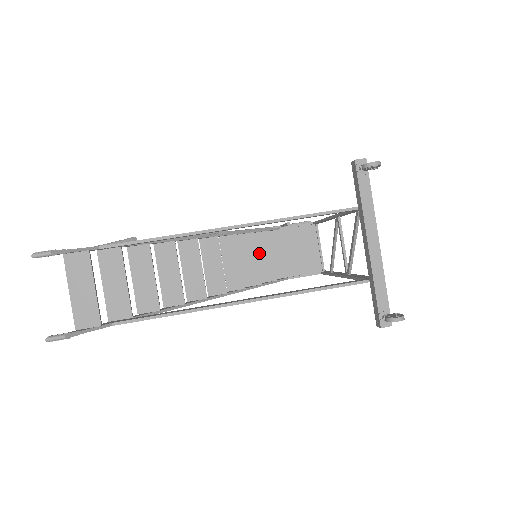
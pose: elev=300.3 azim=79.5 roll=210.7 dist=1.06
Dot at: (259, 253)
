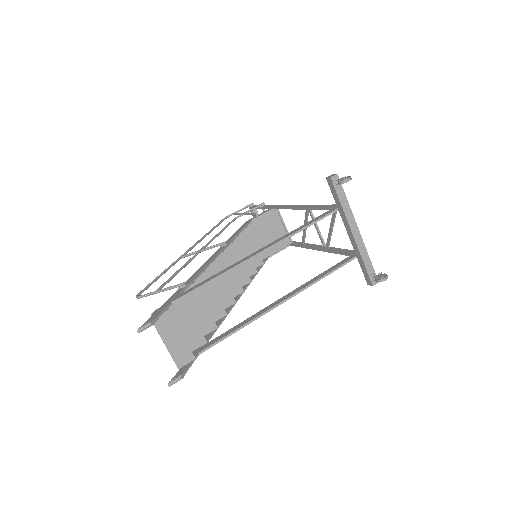
Dot at: occluded
